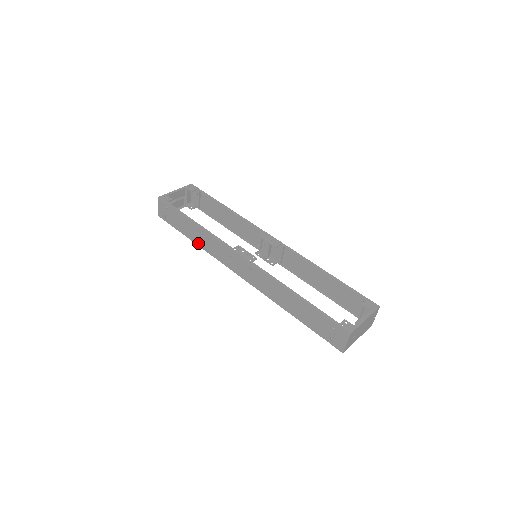
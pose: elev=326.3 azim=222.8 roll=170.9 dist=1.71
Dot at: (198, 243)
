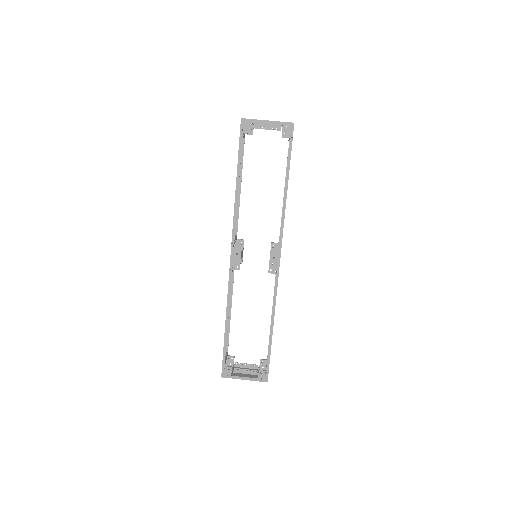
Dot at: occluded
